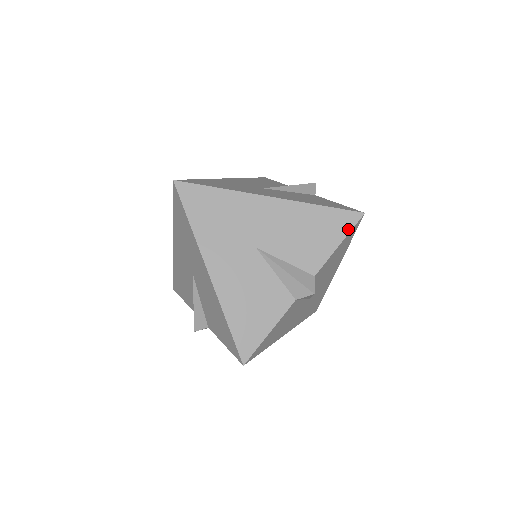
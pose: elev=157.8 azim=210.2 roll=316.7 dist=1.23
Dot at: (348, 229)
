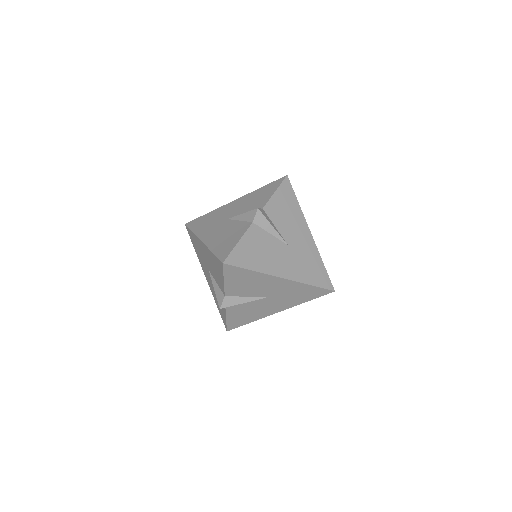
Dot at: (279, 185)
